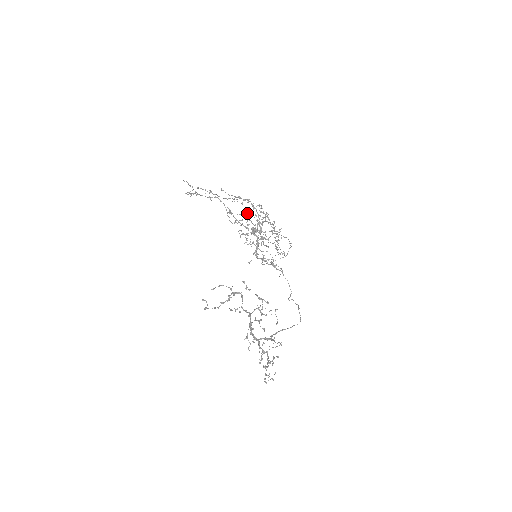
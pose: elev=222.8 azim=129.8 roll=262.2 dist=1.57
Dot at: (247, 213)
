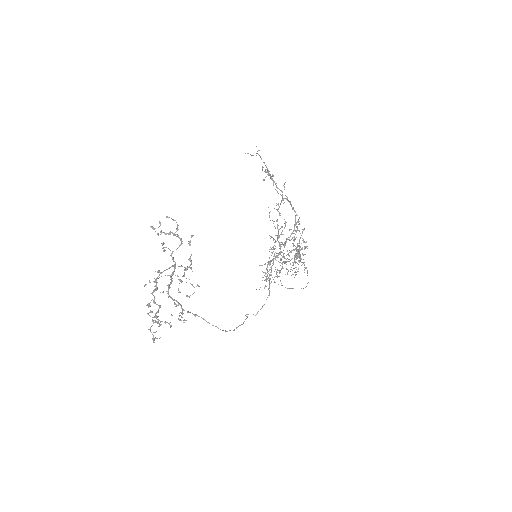
Dot at: (297, 230)
